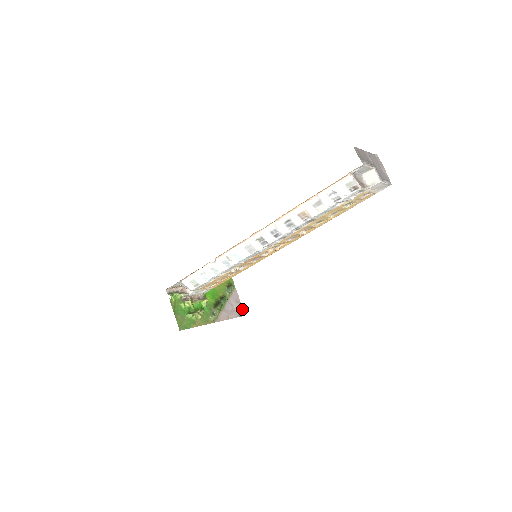
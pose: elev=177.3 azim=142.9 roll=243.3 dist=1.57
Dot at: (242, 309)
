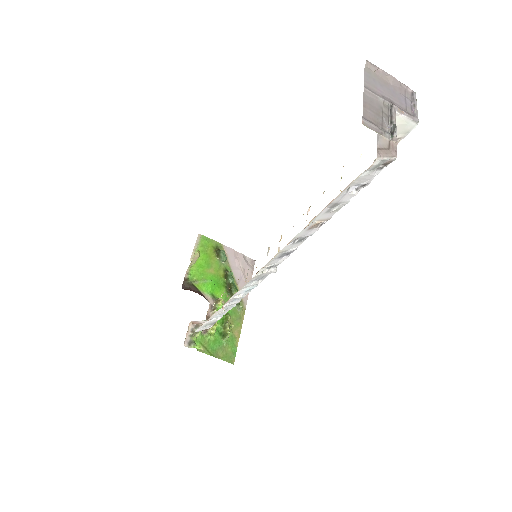
Dot at: (247, 257)
